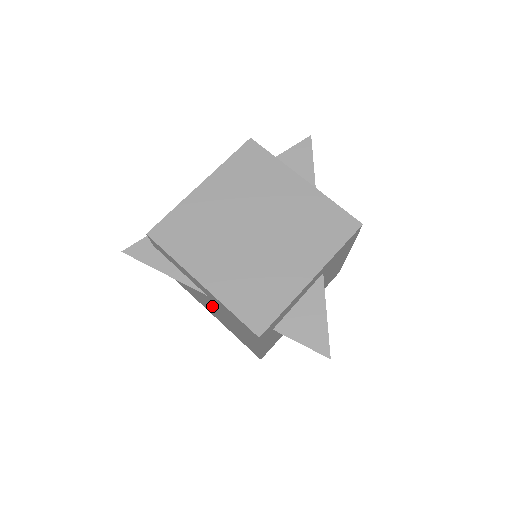
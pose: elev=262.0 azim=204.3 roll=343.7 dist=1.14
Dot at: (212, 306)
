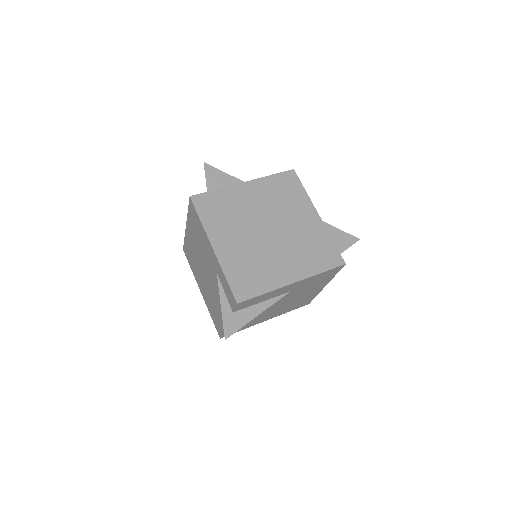
Dot at: (281, 303)
